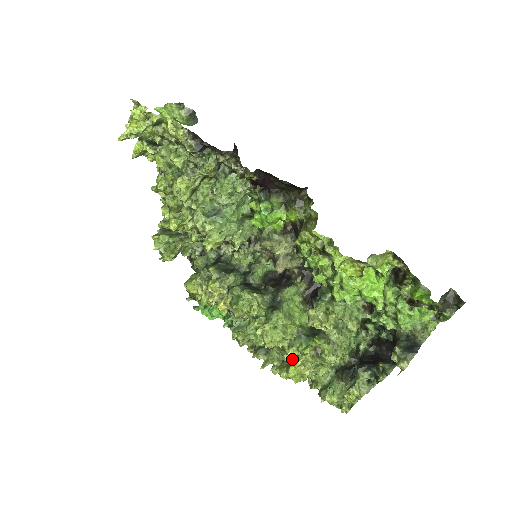
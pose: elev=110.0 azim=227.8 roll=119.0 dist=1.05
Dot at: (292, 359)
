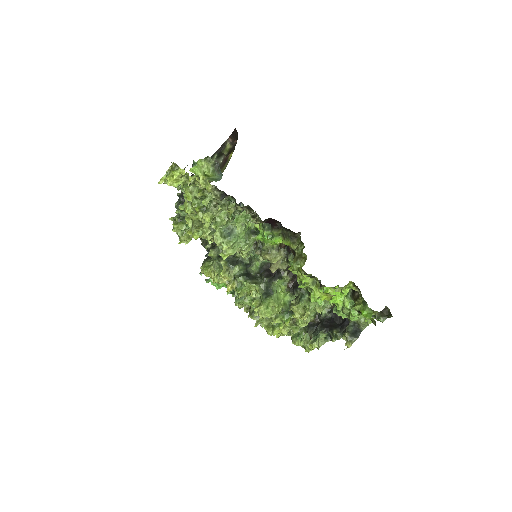
Dot at: (276, 323)
